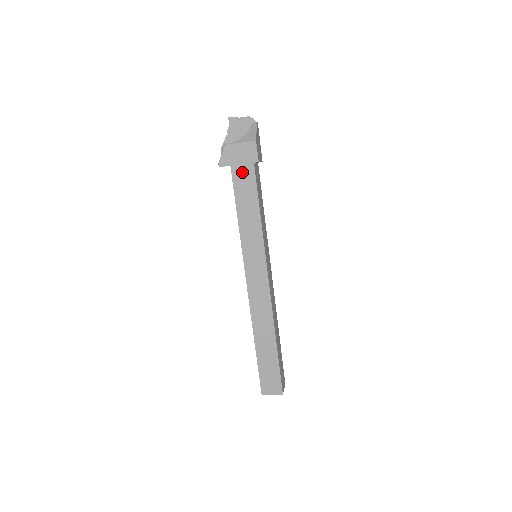
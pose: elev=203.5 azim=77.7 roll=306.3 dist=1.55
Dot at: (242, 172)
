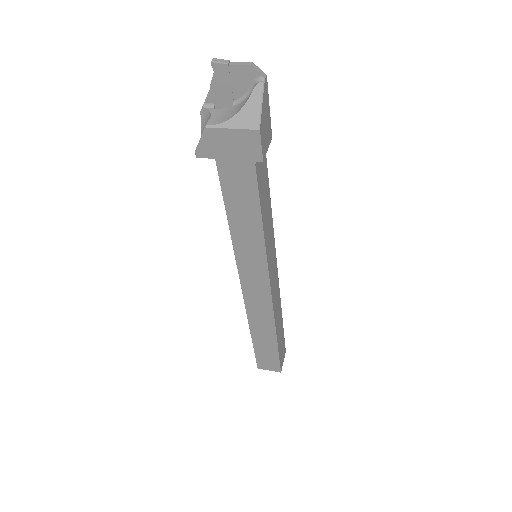
Dot at: (235, 171)
